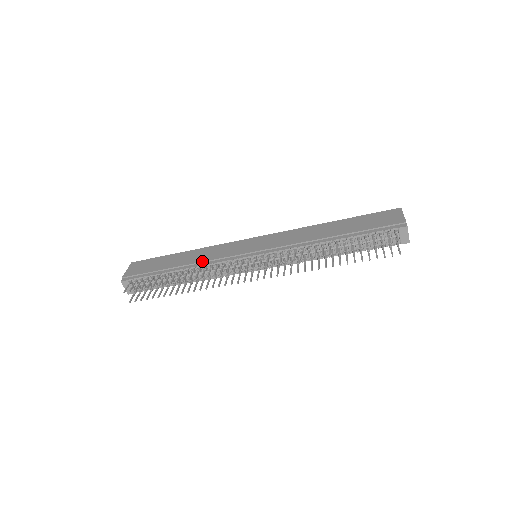
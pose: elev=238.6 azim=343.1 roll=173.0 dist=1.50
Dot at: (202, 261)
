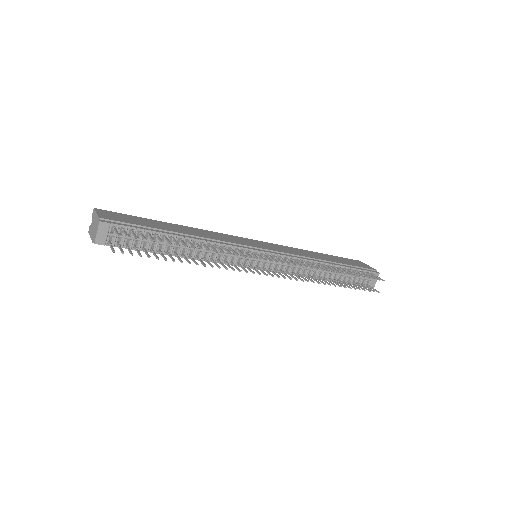
Dot at: (211, 238)
